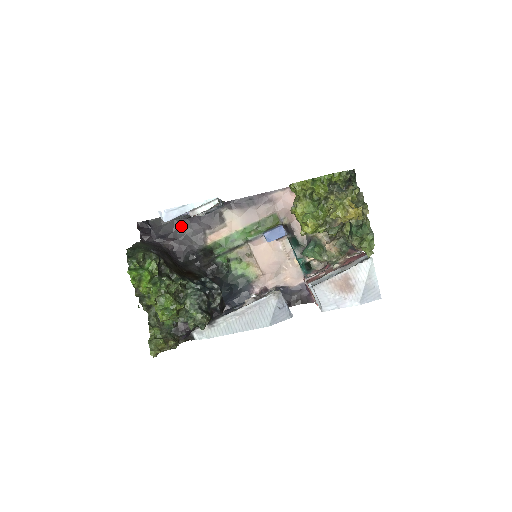
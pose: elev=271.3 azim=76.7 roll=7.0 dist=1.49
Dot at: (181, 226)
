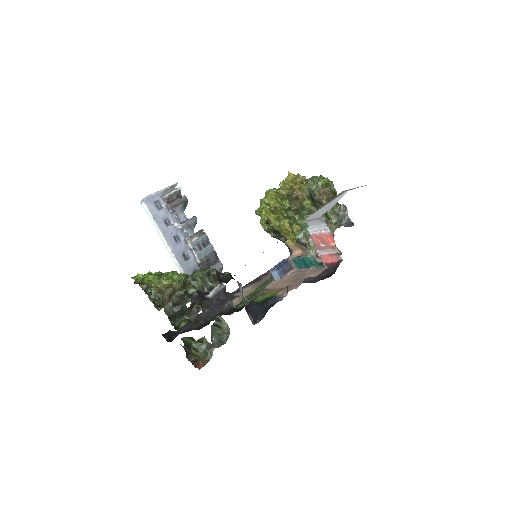
Dot at: occluded
